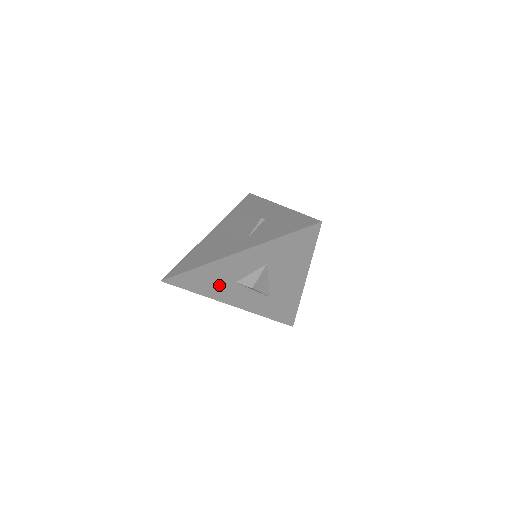
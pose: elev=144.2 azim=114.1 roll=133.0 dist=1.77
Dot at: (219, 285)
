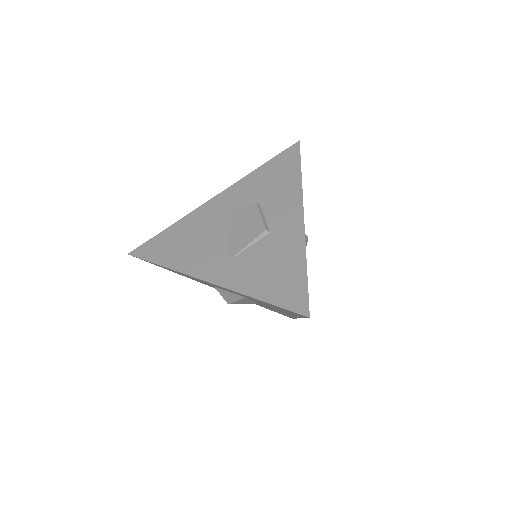
Dot at: occluded
